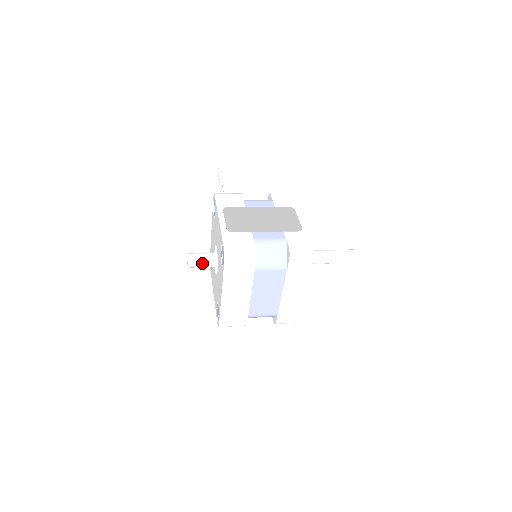
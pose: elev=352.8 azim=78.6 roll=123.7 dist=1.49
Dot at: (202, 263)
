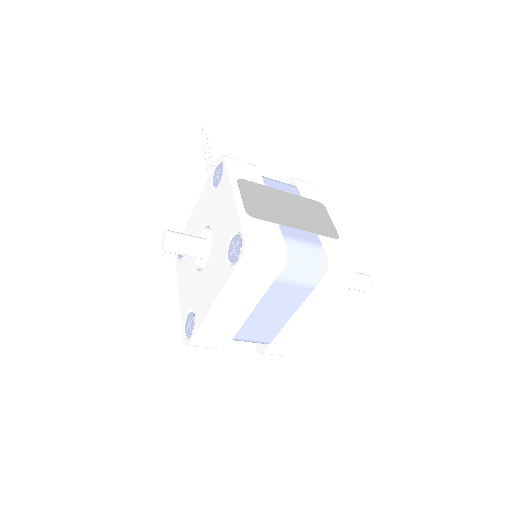
Dot at: (185, 249)
